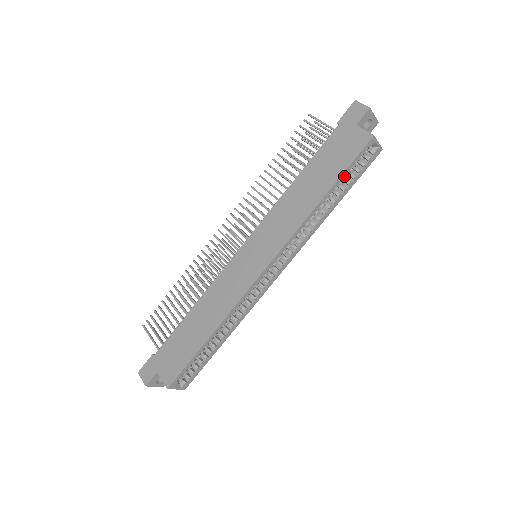
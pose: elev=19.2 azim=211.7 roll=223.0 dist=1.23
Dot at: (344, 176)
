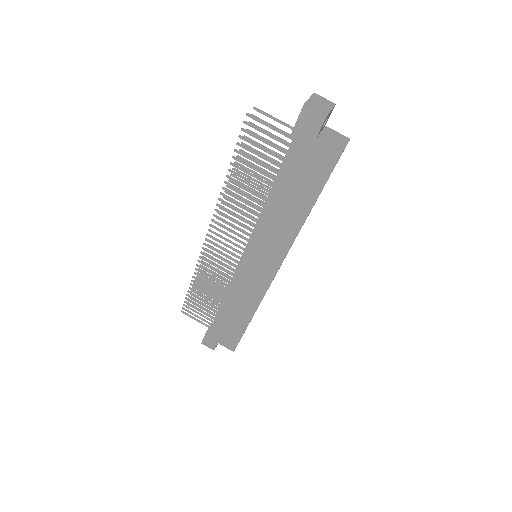
Dot at: (320, 192)
